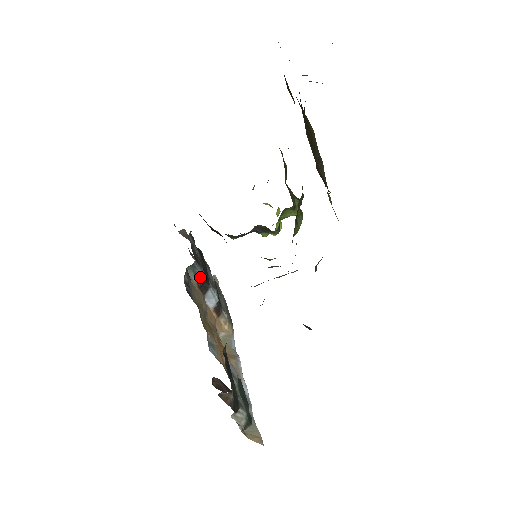
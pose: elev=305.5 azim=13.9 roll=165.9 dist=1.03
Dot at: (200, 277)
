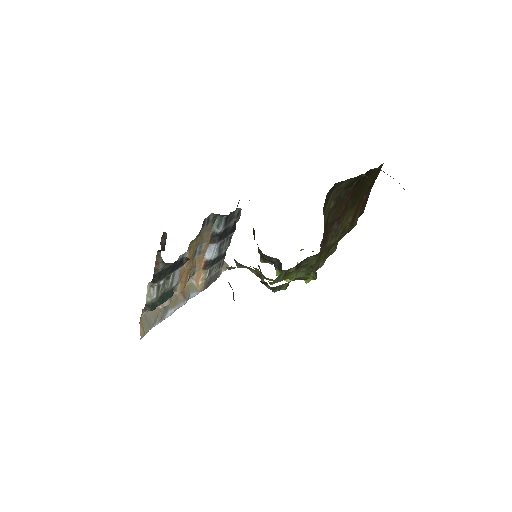
Dot at: (218, 230)
